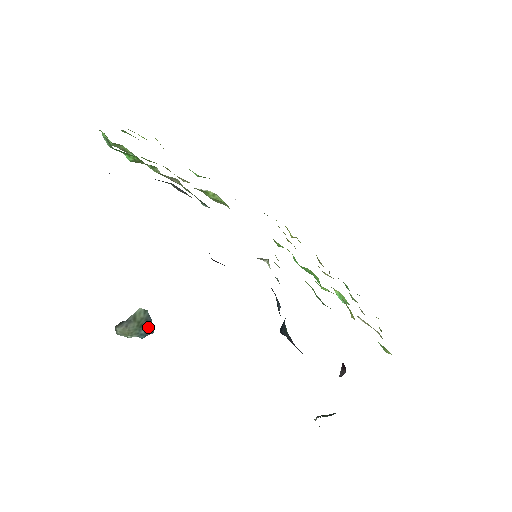
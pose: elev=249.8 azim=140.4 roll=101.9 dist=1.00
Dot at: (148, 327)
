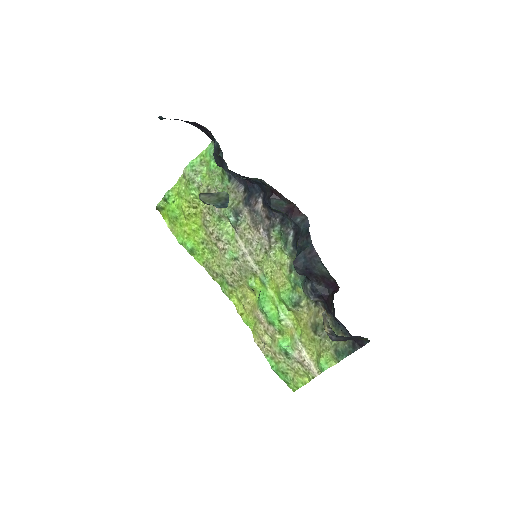
Dot at: (225, 203)
